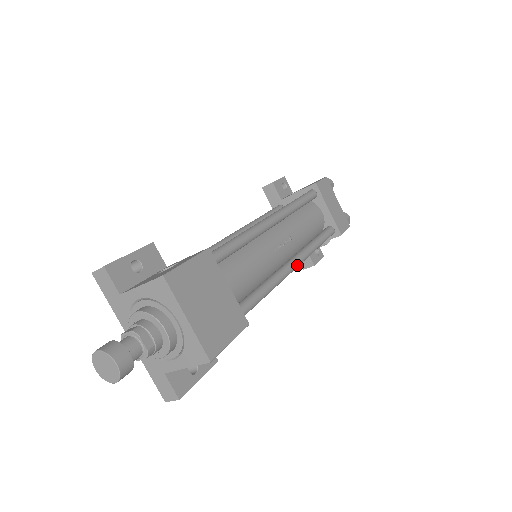
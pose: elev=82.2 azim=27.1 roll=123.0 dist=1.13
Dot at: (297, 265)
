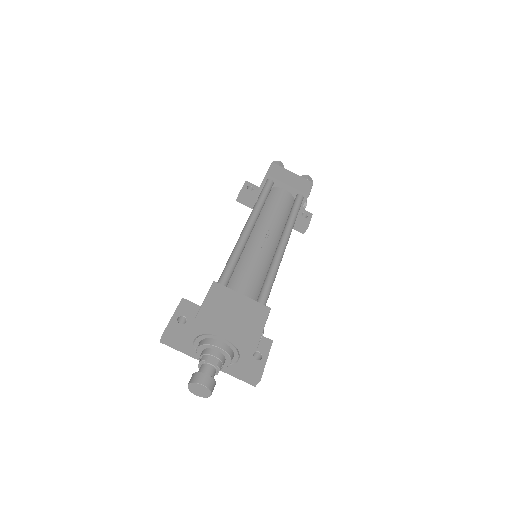
Dot at: (286, 243)
